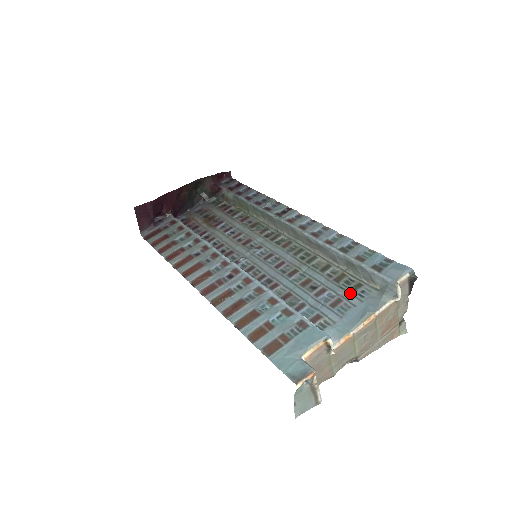
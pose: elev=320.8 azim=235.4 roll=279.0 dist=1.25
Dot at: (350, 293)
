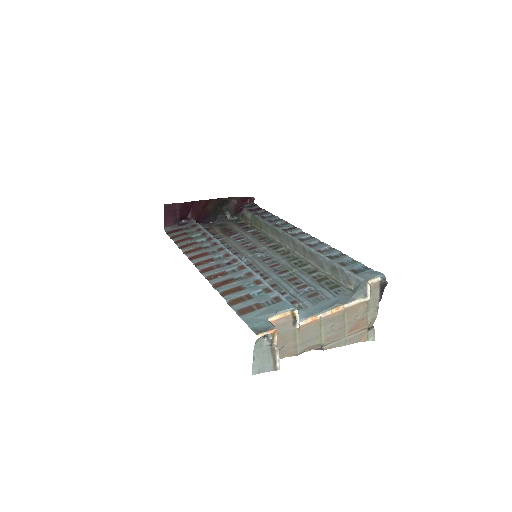
Dot at: (327, 290)
